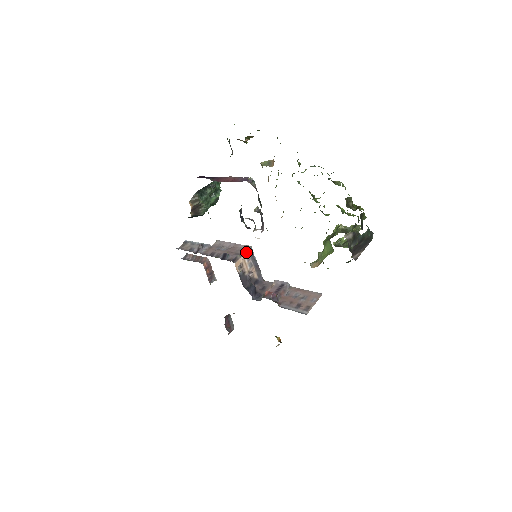
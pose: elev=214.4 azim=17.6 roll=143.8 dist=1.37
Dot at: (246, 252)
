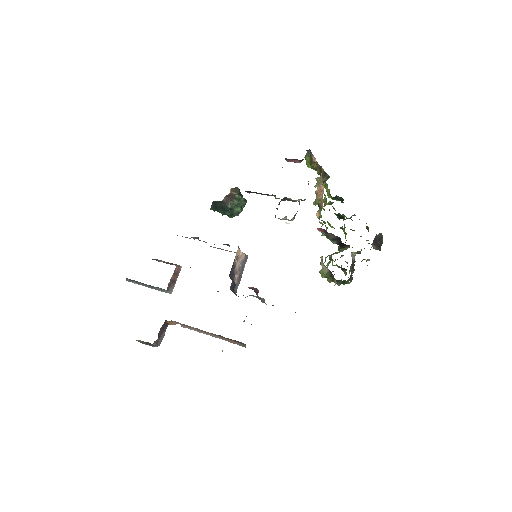
Dot at: (244, 254)
